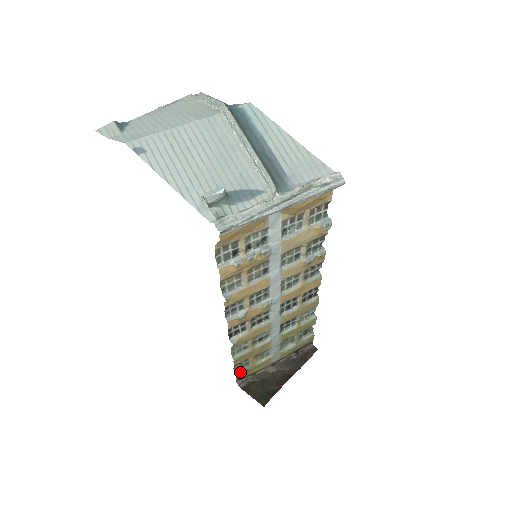
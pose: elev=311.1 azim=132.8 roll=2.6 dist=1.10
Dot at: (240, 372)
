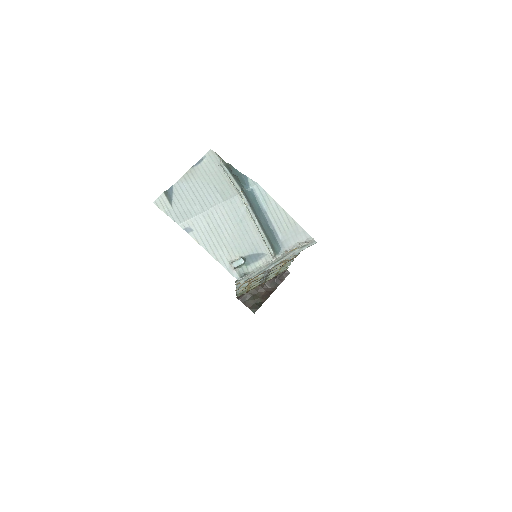
Dot at: (239, 295)
